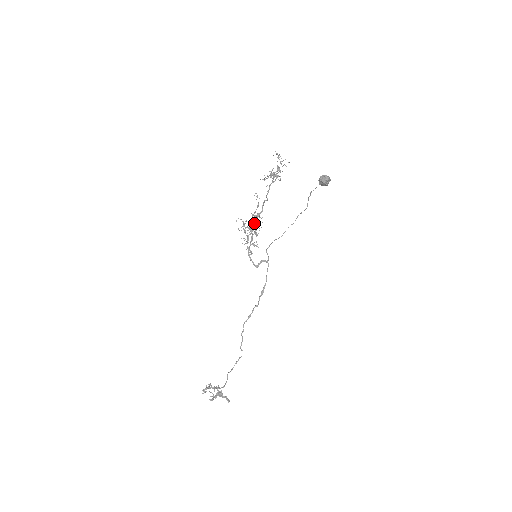
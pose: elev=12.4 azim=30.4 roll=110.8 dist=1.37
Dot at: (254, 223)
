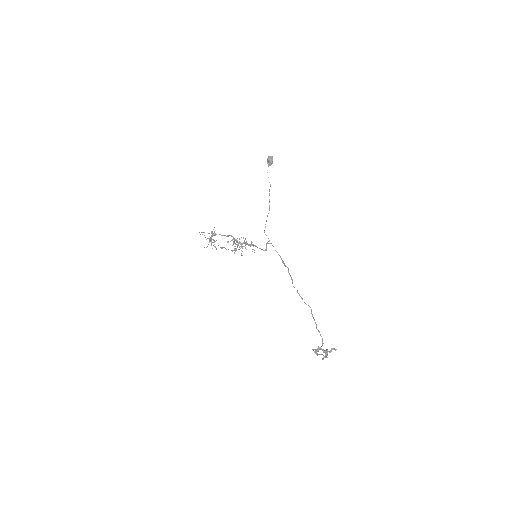
Dot at: (237, 241)
